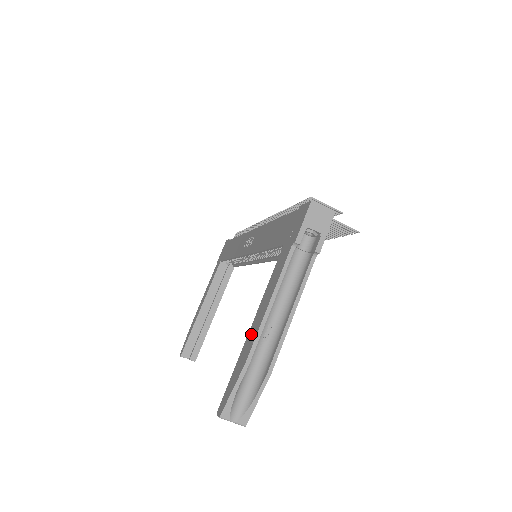
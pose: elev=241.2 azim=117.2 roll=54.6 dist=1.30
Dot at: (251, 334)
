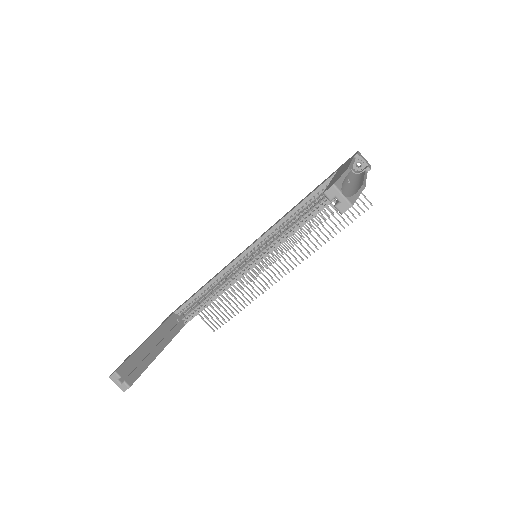
Dot at: (338, 174)
